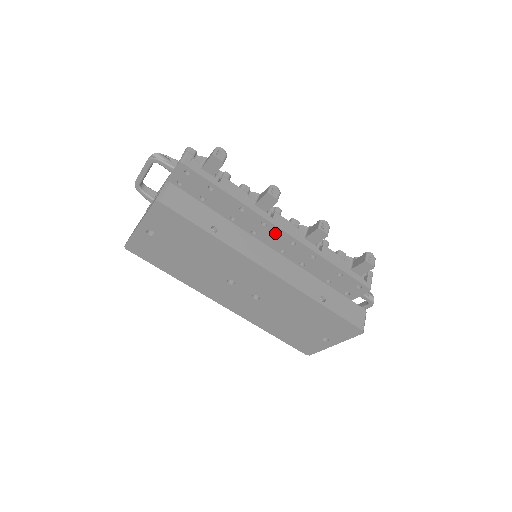
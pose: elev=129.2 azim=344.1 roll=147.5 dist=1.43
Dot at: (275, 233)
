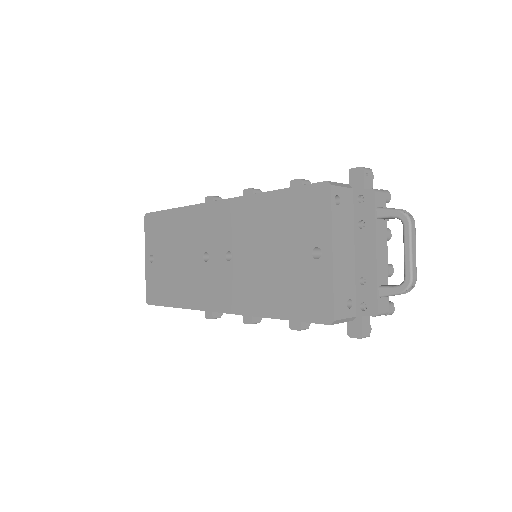
Dot at: occluded
